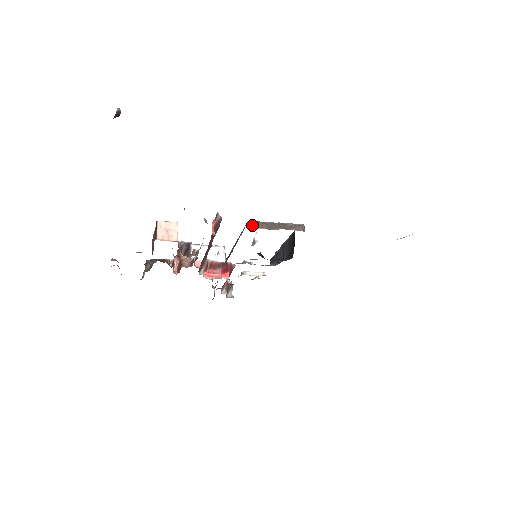
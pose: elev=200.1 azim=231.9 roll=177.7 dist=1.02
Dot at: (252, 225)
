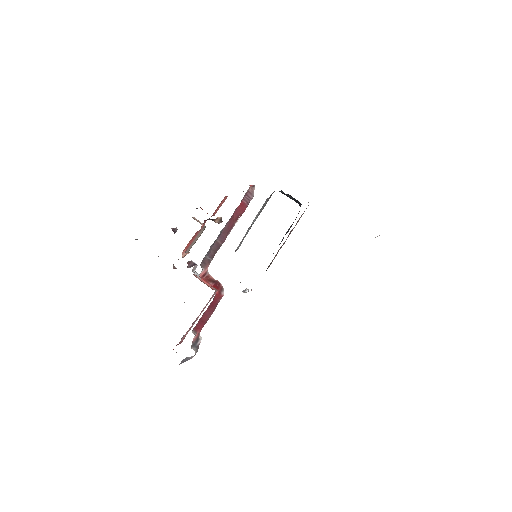
Dot at: occluded
